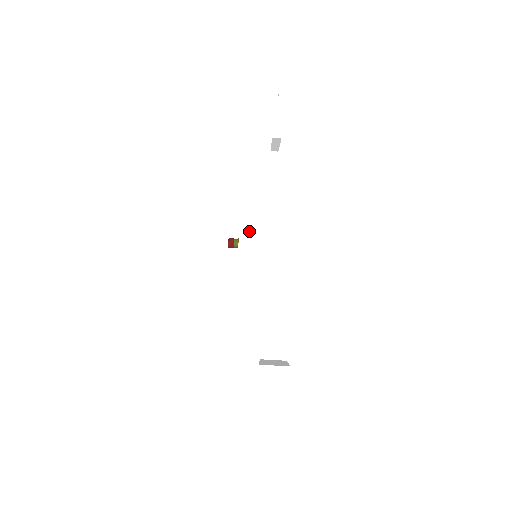
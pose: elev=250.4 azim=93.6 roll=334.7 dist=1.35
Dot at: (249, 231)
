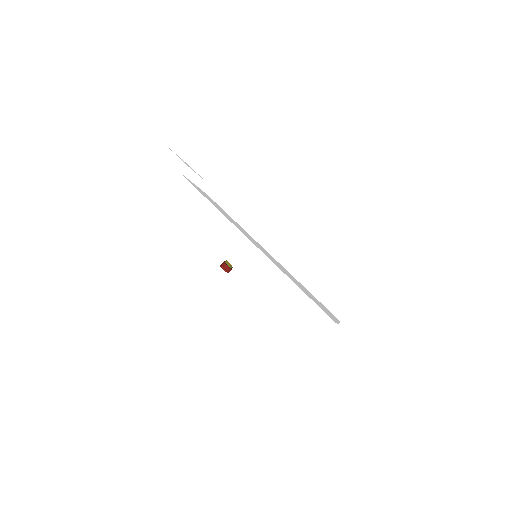
Dot at: (221, 239)
